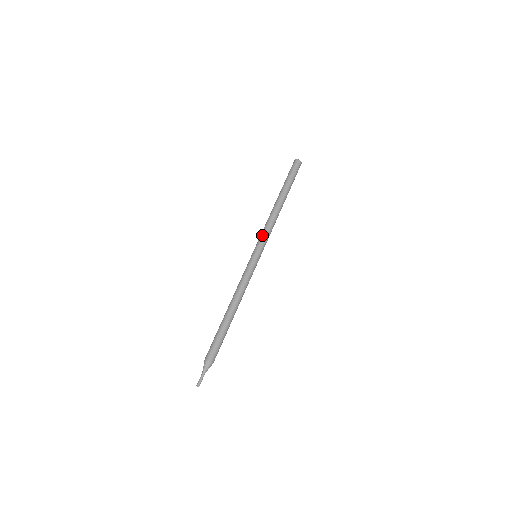
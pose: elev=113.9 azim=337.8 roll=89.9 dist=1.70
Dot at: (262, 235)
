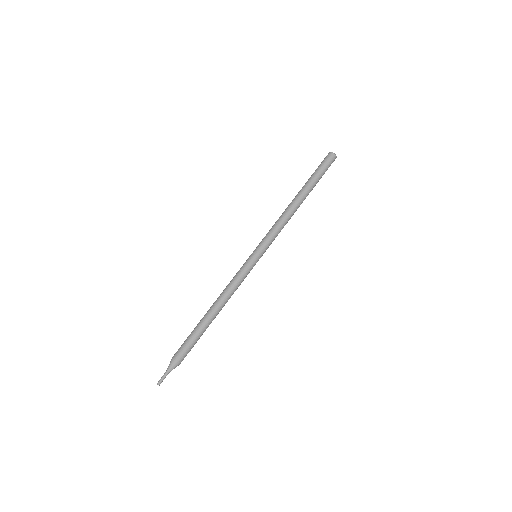
Dot at: (266, 234)
